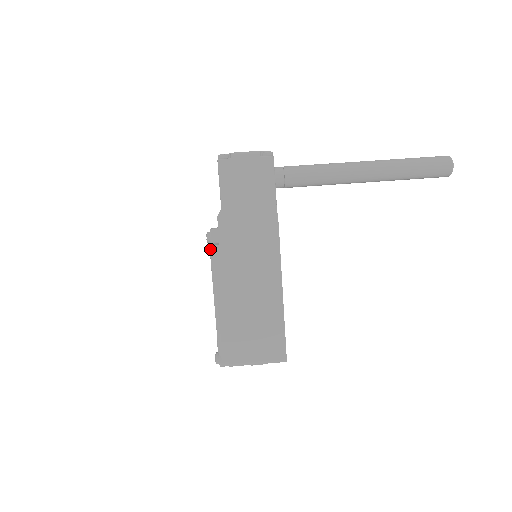
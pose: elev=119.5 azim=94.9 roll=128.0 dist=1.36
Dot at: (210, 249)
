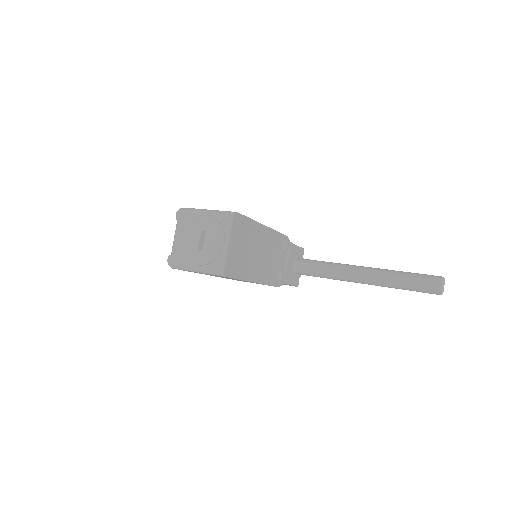
Dot at: occluded
